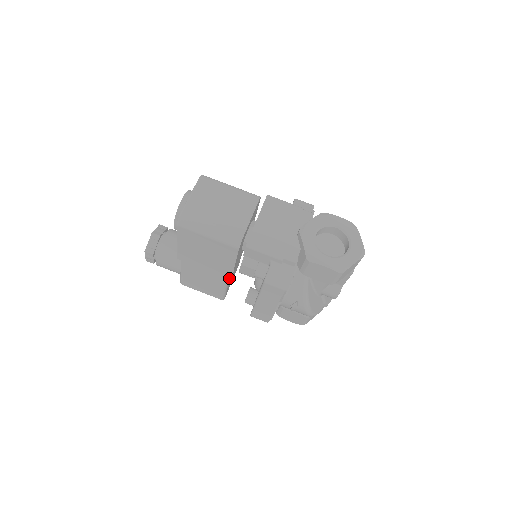
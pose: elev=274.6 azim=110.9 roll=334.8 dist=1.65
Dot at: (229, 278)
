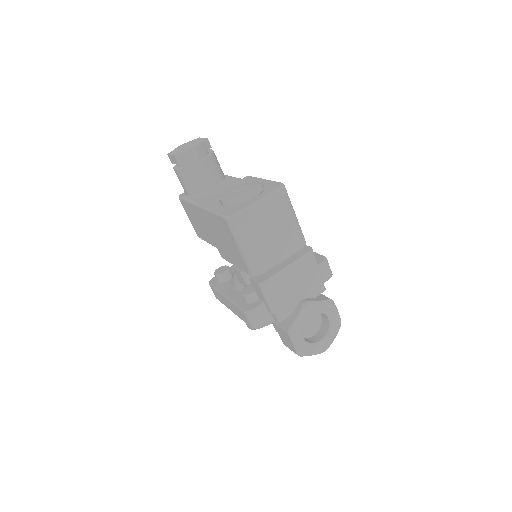
Dot at: (221, 255)
